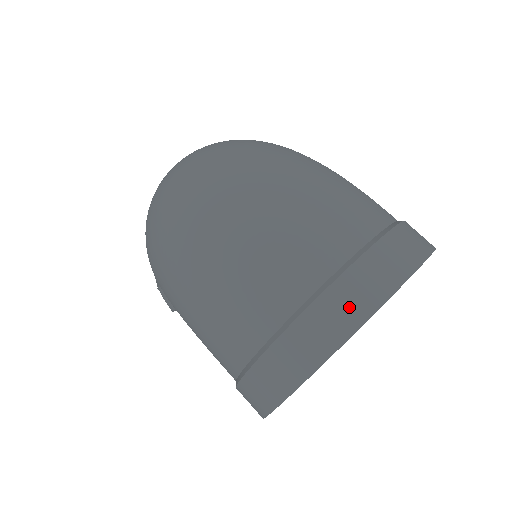
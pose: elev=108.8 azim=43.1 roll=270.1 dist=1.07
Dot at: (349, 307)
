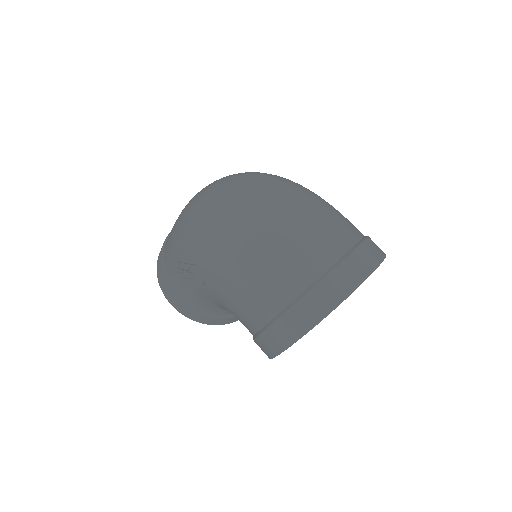
Dot at: (356, 271)
